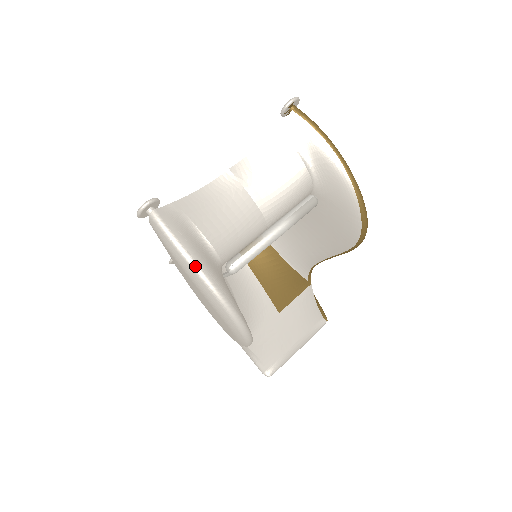
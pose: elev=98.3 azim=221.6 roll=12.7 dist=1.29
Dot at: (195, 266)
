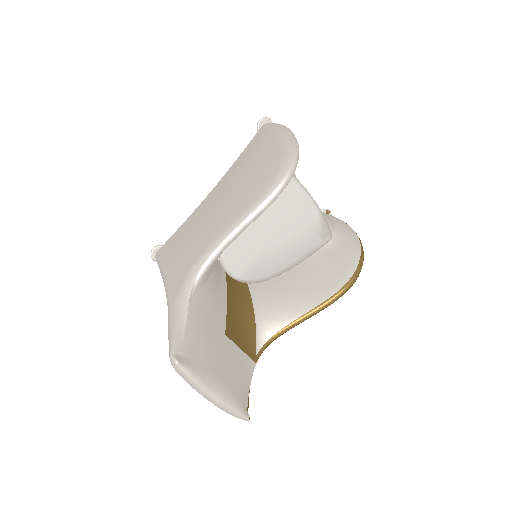
Dot at: (289, 129)
